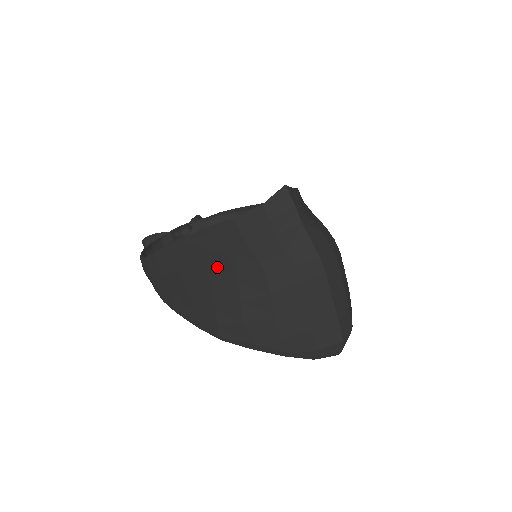
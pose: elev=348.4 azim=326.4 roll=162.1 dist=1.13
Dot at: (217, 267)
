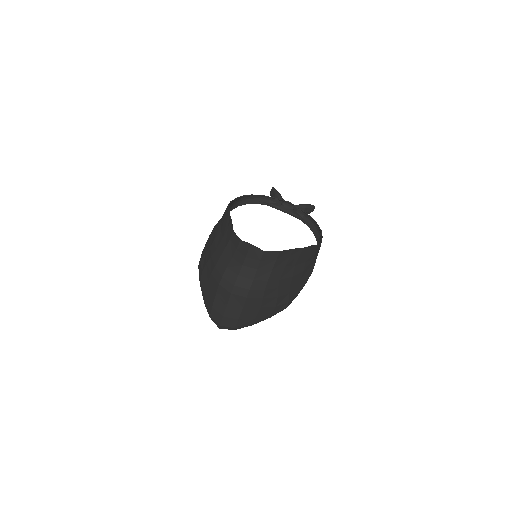
Dot at: (218, 240)
